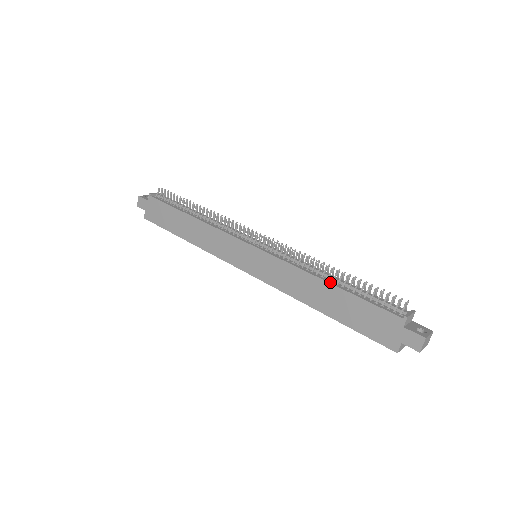
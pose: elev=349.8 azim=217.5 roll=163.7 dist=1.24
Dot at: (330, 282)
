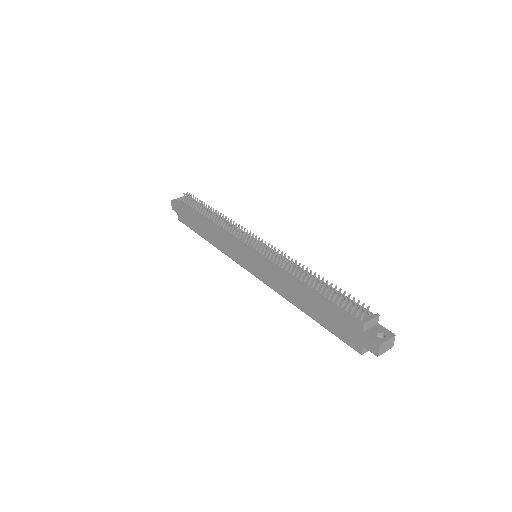
Dot at: (305, 286)
